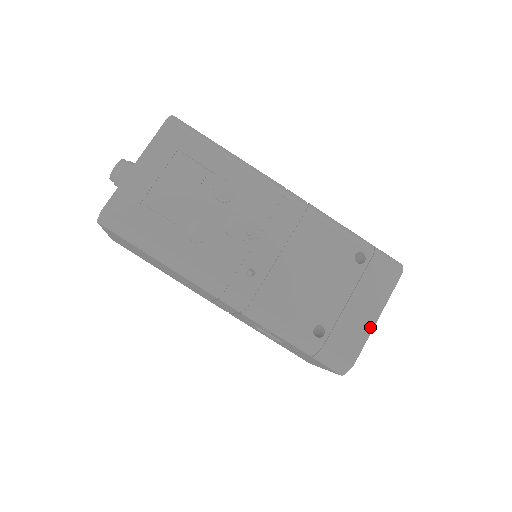
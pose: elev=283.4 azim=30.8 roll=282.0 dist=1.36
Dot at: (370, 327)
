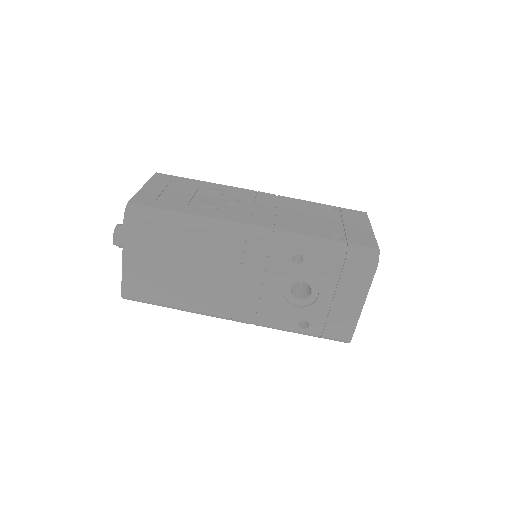
Dot at: (371, 233)
